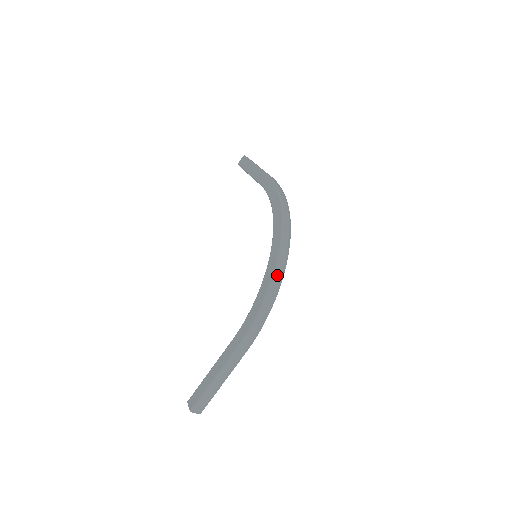
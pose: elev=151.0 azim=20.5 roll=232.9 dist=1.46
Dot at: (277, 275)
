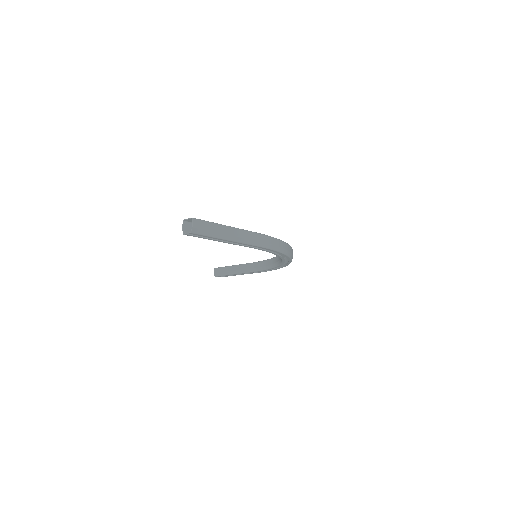
Dot at: occluded
